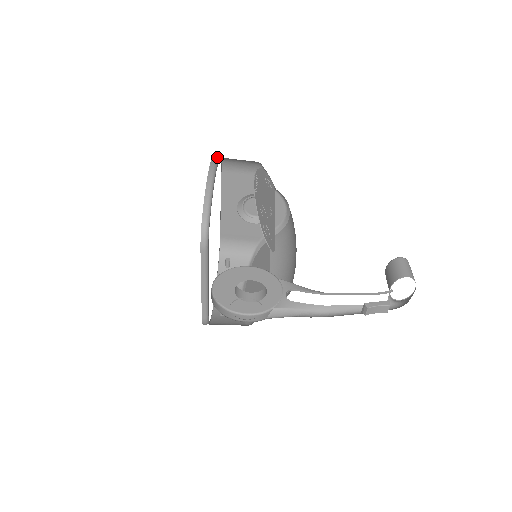
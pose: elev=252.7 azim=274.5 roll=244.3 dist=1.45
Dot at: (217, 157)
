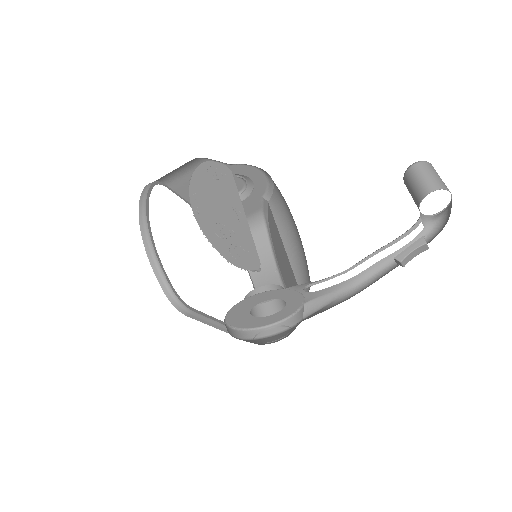
Dot at: (145, 192)
